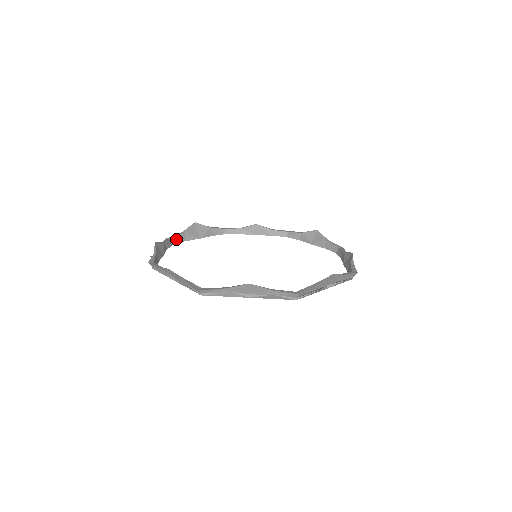
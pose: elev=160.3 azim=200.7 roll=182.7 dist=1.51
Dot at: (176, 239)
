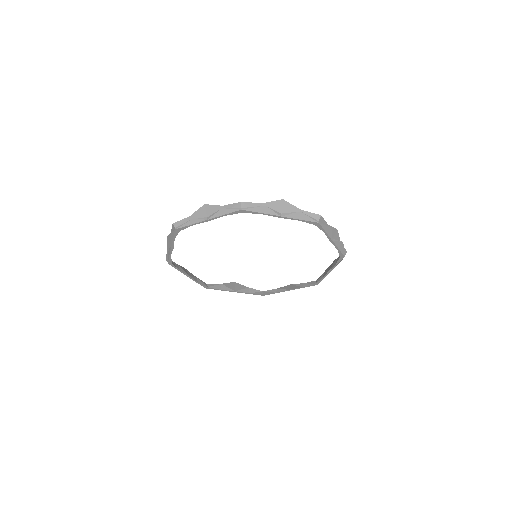
Dot at: (212, 285)
